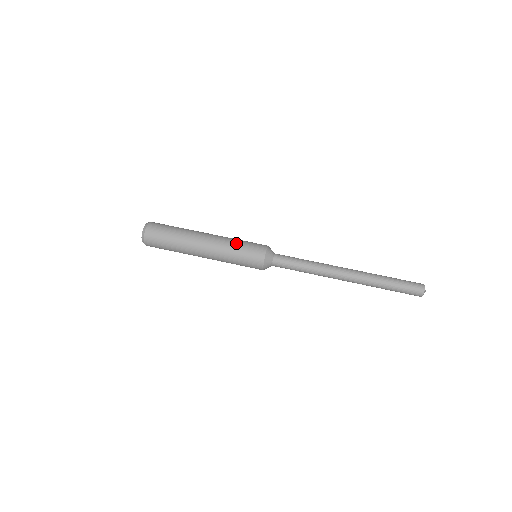
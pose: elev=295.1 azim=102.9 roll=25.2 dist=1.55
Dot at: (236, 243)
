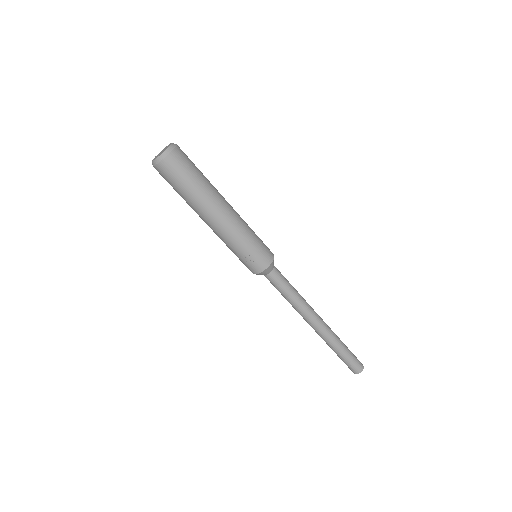
Dot at: (248, 238)
